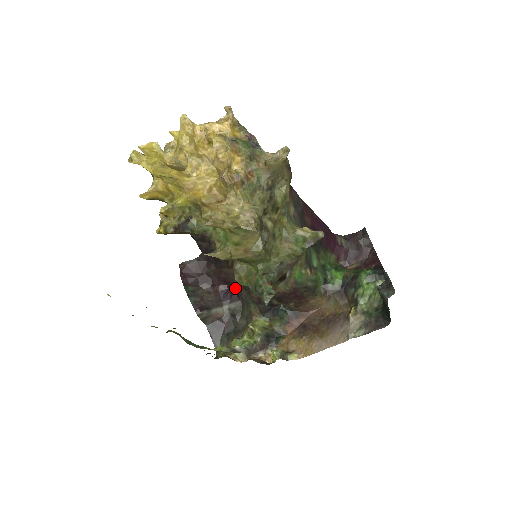
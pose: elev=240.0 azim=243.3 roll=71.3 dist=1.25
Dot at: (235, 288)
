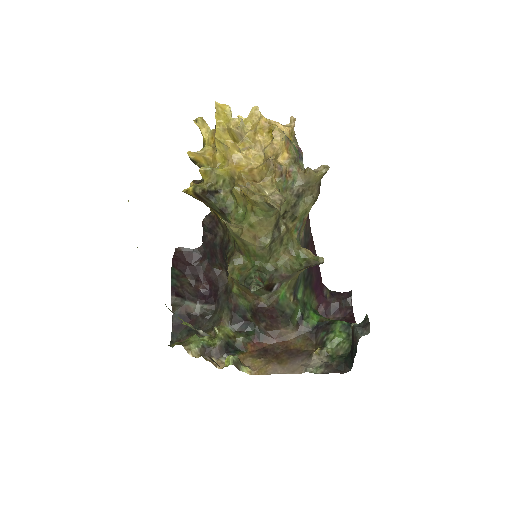
Dot at: (216, 291)
